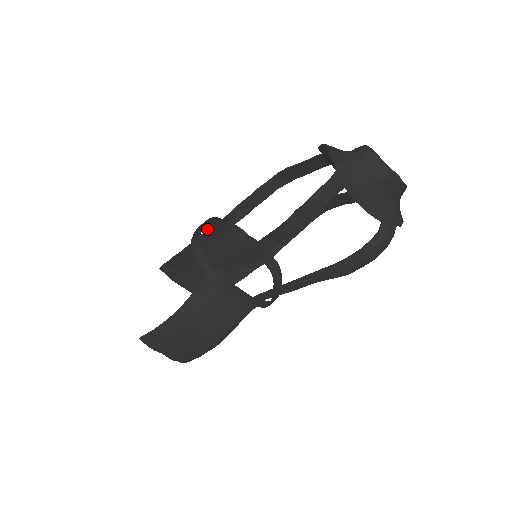
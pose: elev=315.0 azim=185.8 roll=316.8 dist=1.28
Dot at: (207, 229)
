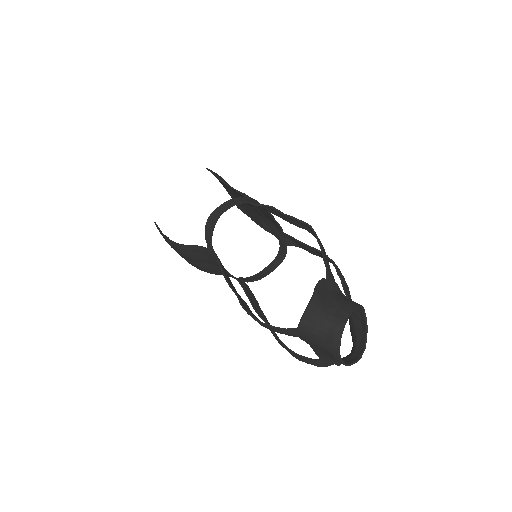
Dot at: (244, 194)
